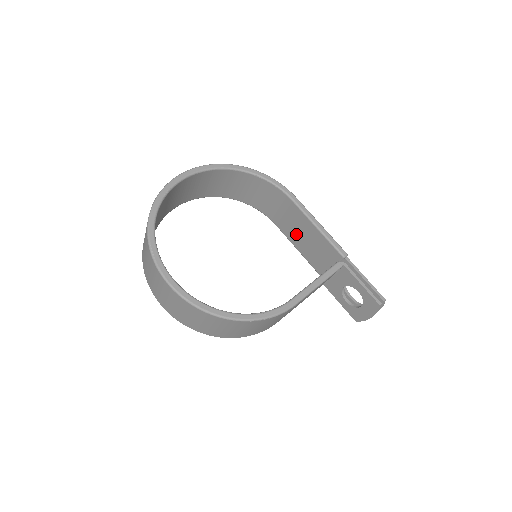
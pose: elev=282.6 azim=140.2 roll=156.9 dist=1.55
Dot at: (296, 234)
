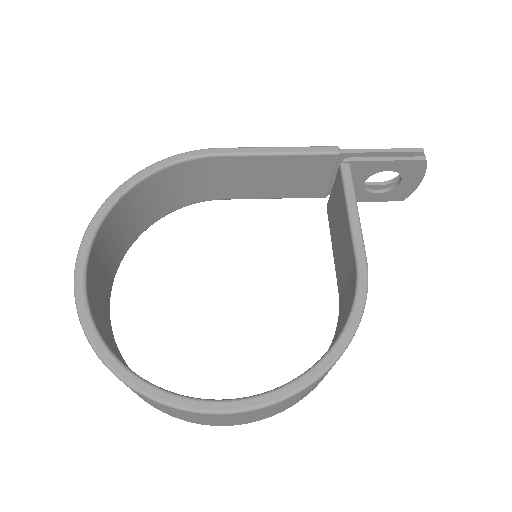
Dot at: (257, 185)
